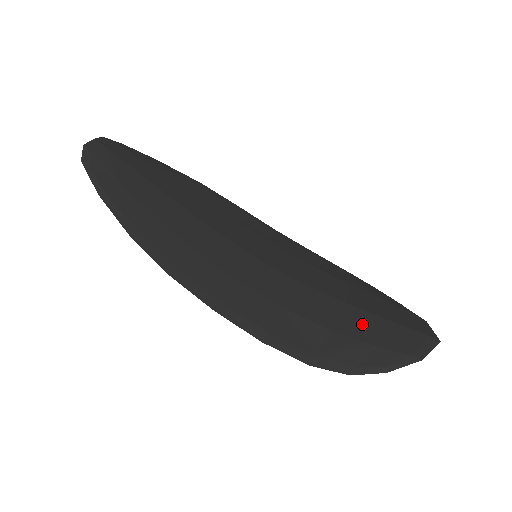
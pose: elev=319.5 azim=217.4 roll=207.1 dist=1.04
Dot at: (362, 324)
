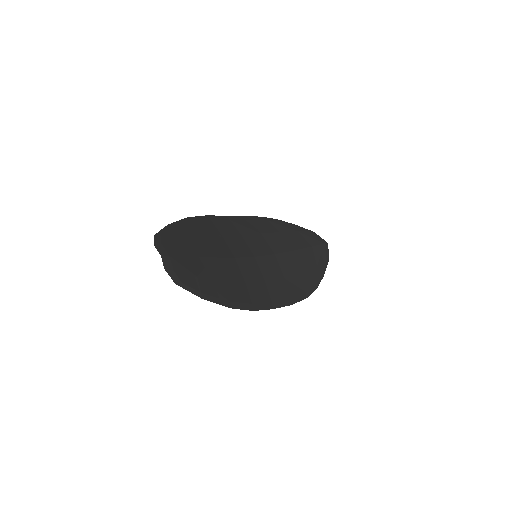
Dot at: (306, 258)
